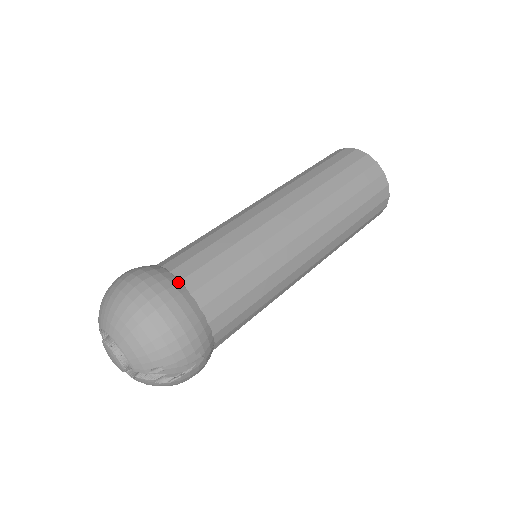
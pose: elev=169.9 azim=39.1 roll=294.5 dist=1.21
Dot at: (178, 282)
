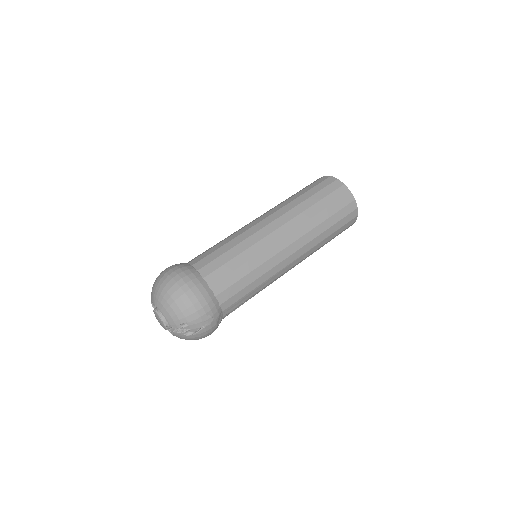
Dot at: (196, 271)
